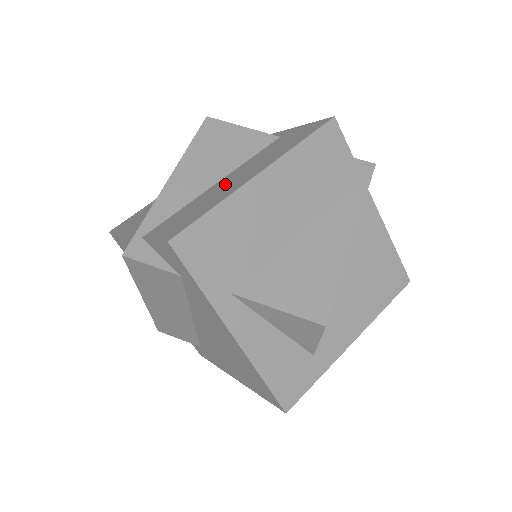
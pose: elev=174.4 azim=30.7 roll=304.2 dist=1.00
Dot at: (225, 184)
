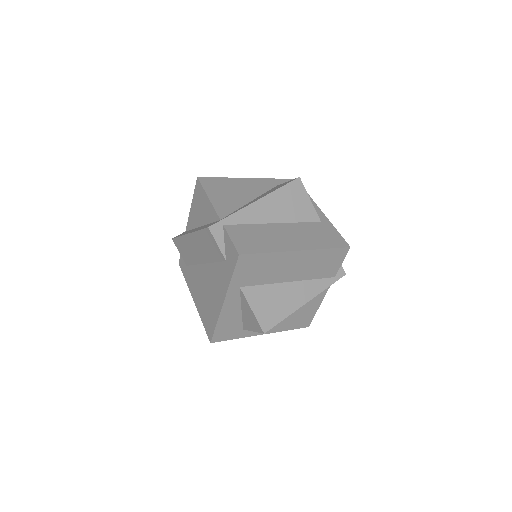
Dot at: (279, 234)
